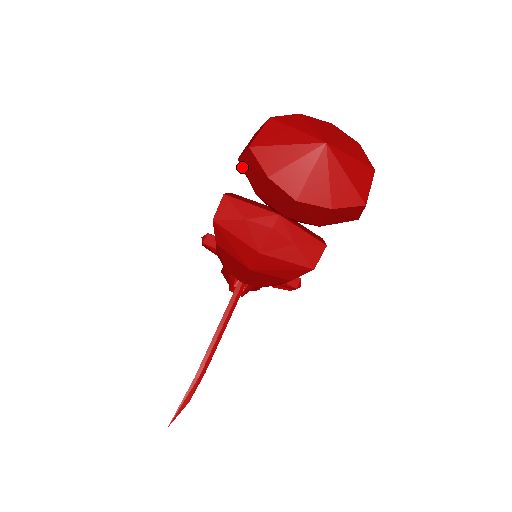
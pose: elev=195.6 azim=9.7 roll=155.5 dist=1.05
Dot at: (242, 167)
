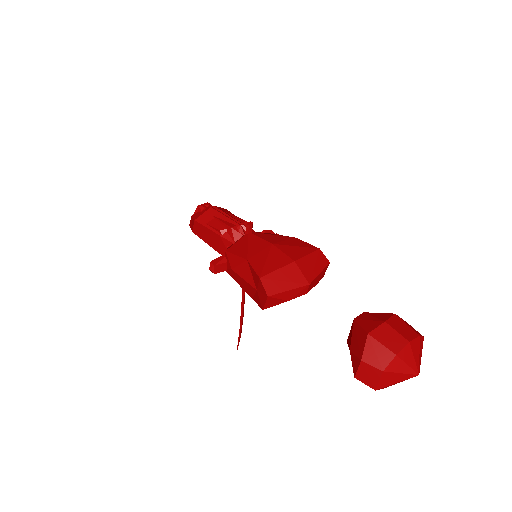
Dot at: (356, 377)
